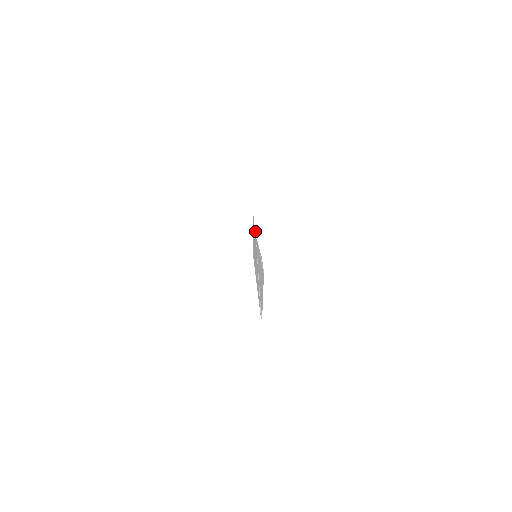
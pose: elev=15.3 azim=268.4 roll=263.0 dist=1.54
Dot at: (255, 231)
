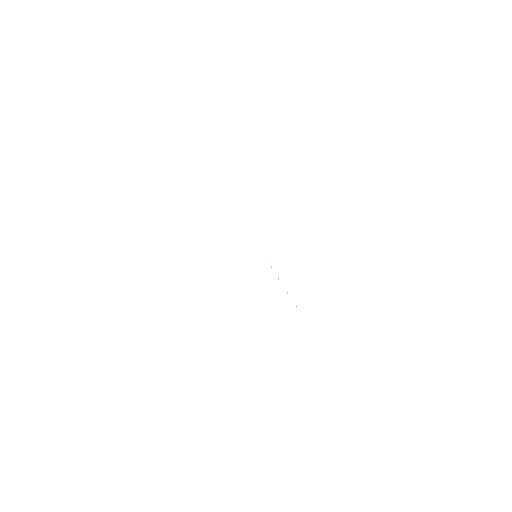
Dot at: occluded
